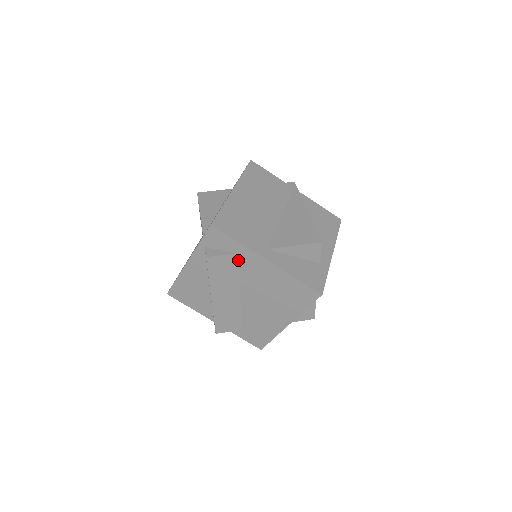
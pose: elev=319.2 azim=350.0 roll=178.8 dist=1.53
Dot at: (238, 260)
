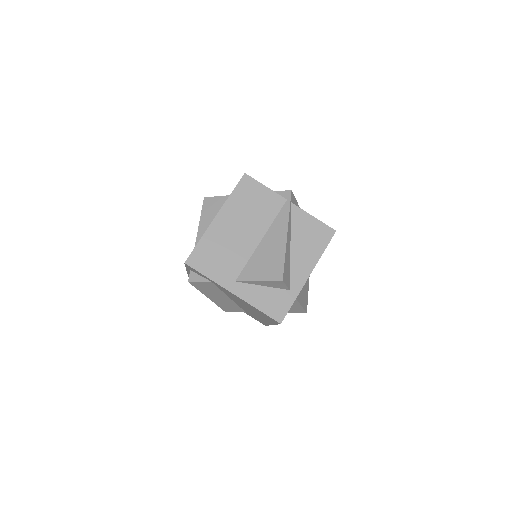
Dot at: (215, 284)
